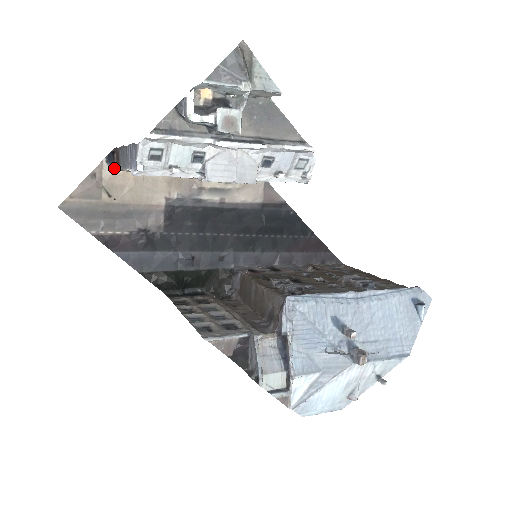
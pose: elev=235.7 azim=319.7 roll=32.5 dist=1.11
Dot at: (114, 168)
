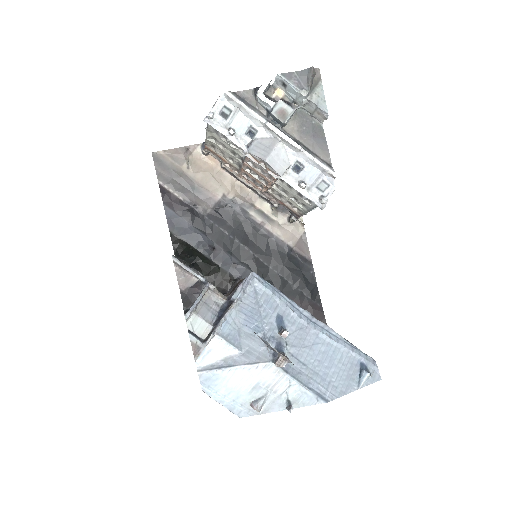
Dot at: (203, 150)
